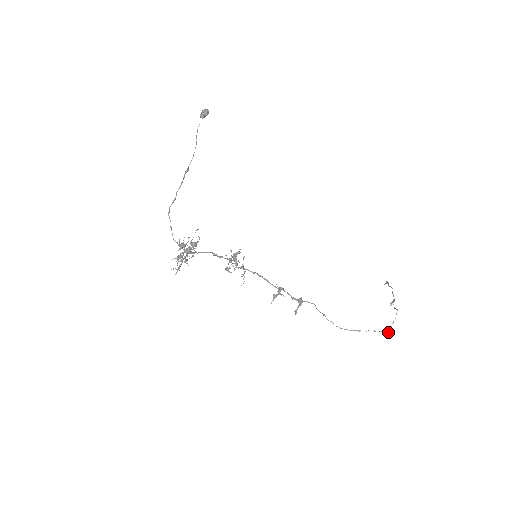
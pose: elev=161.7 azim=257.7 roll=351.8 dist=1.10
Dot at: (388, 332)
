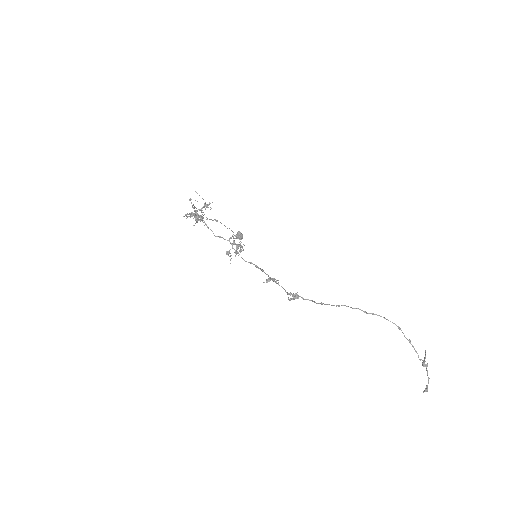
Dot at: (409, 340)
